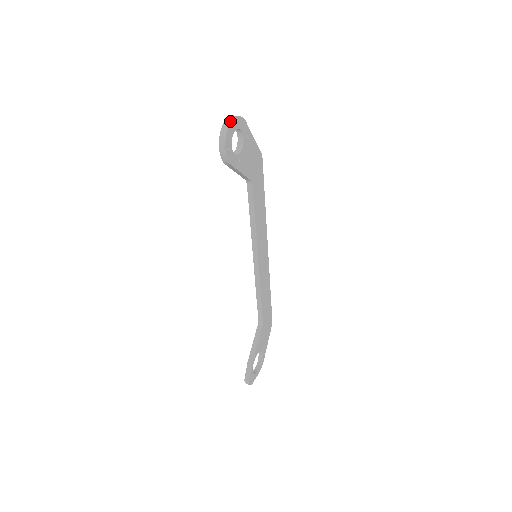
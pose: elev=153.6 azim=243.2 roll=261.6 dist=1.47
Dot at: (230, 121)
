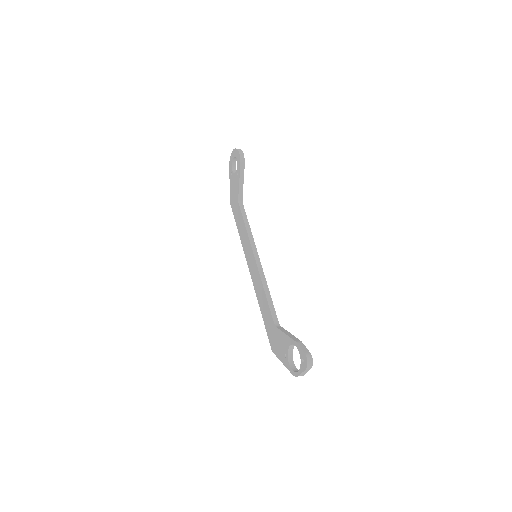
Dot at: occluded
